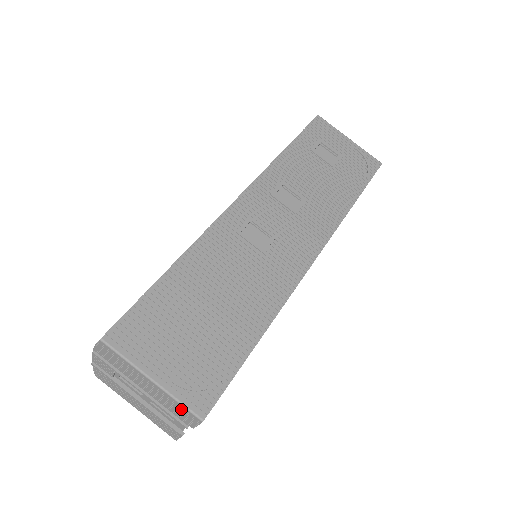
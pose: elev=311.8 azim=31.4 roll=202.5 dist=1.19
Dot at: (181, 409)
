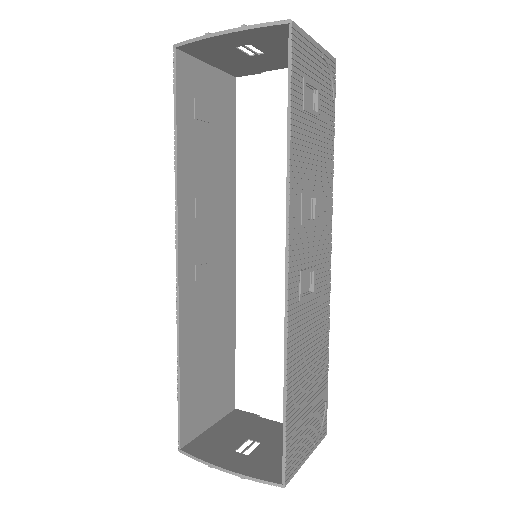
Dot at: occluded
